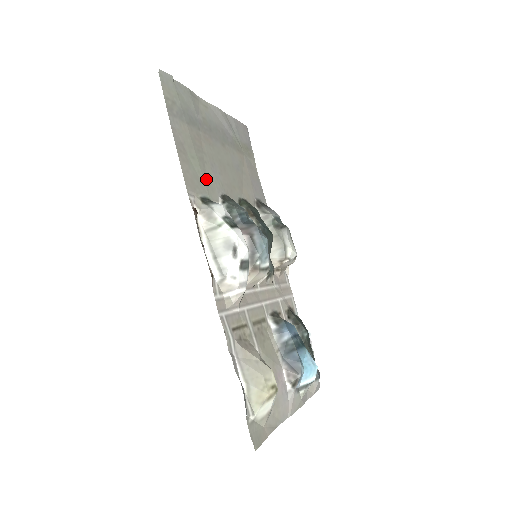
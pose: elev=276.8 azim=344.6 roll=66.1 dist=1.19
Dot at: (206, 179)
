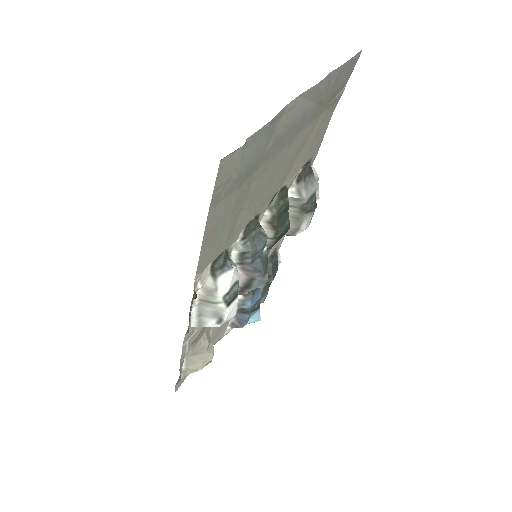
Dot at: (232, 230)
